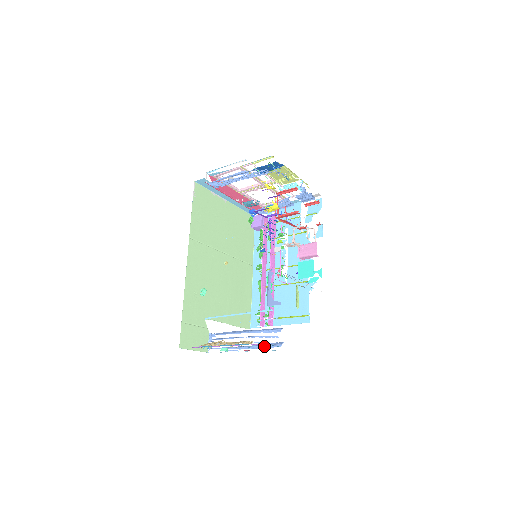
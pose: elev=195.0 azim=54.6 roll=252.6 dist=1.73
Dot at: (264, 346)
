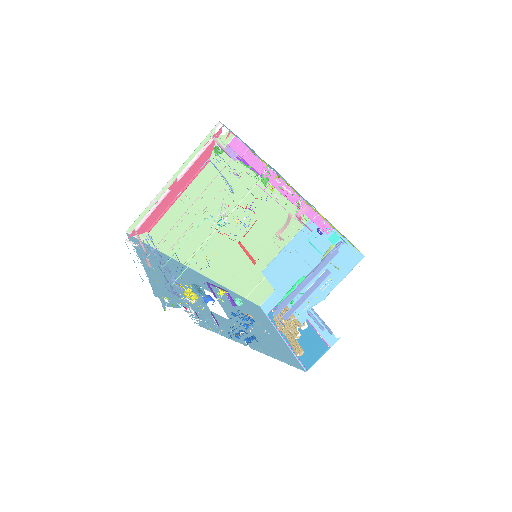
Dot at: (320, 321)
